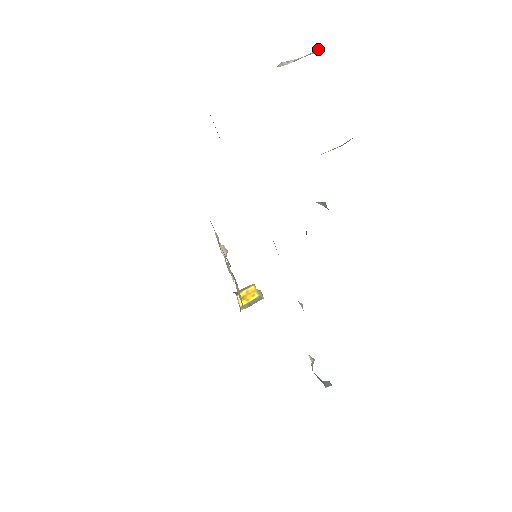
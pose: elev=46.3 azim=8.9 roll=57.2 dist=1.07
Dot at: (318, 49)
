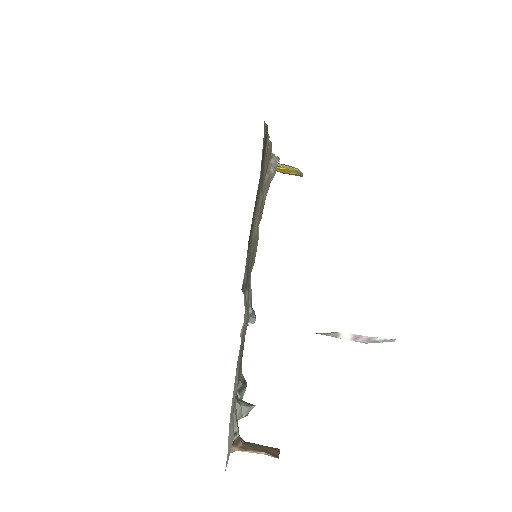
Dot at: (393, 340)
